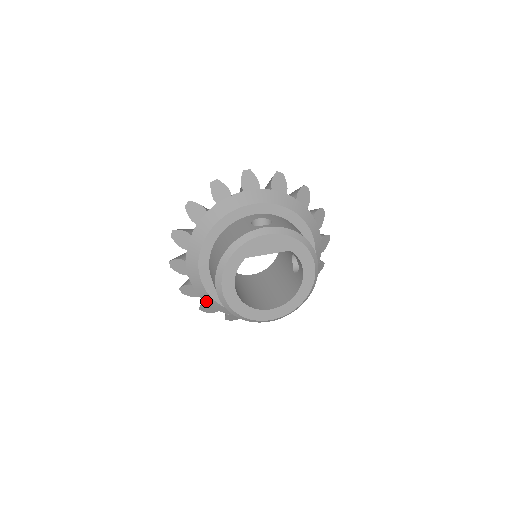
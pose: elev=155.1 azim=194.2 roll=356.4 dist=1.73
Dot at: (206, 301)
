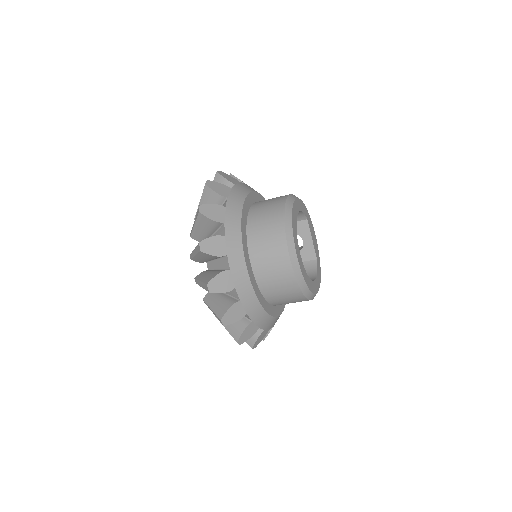
Dot at: (229, 205)
